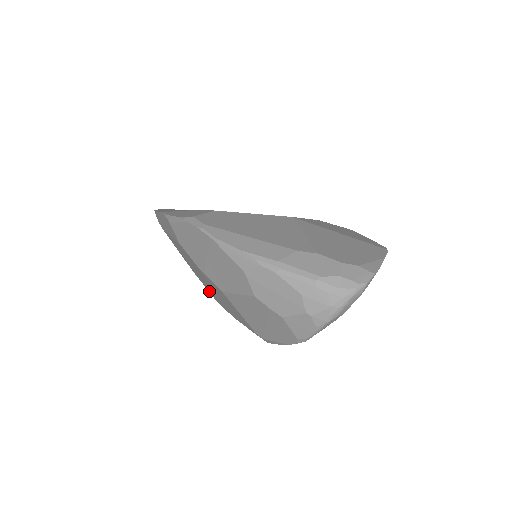
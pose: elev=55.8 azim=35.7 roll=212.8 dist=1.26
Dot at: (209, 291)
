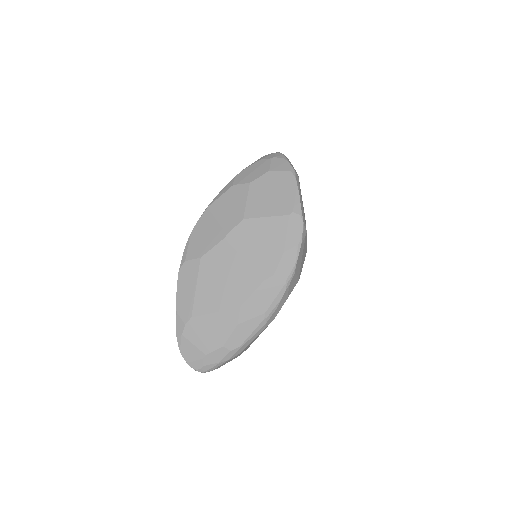
Dot at: (255, 282)
